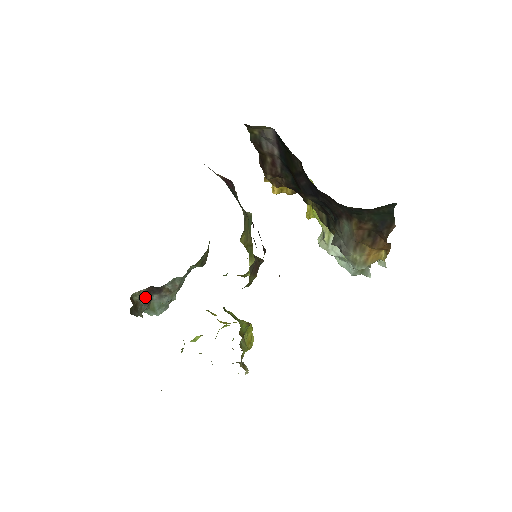
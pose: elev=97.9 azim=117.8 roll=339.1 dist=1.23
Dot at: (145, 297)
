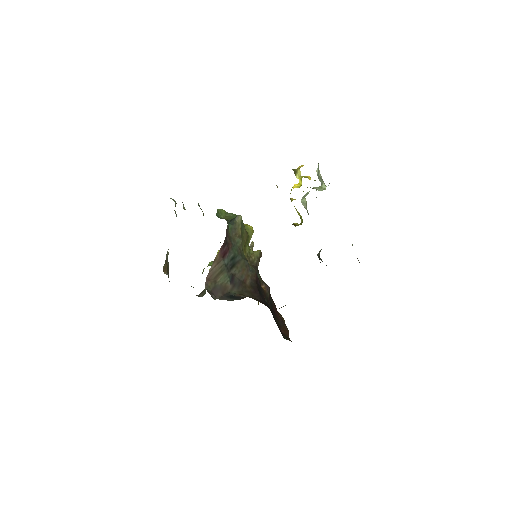
Dot at: occluded
